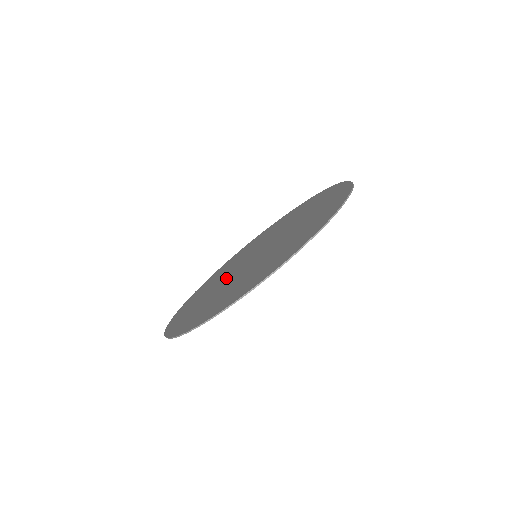
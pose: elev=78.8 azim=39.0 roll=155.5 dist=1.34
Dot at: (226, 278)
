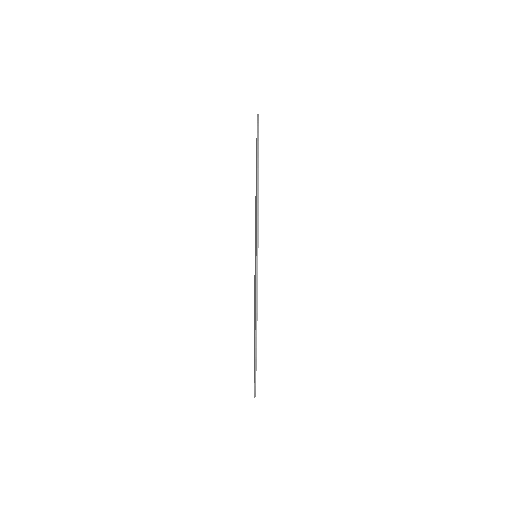
Dot at: occluded
